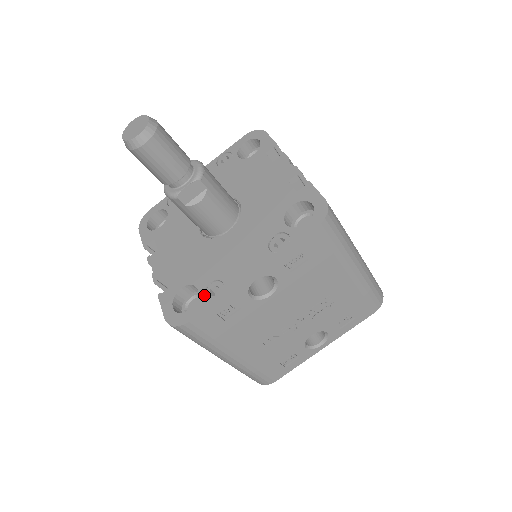
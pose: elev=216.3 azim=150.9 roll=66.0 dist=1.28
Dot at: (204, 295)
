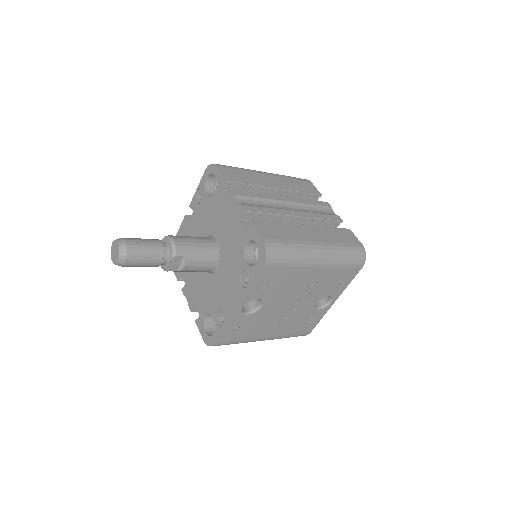
Dot at: (218, 322)
